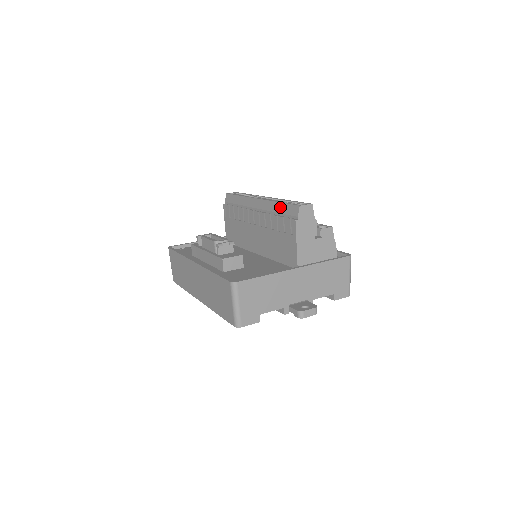
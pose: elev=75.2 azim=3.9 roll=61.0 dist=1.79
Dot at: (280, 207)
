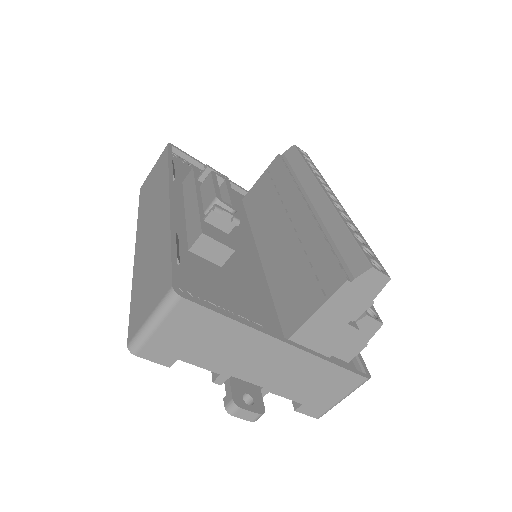
Dot at: (343, 236)
